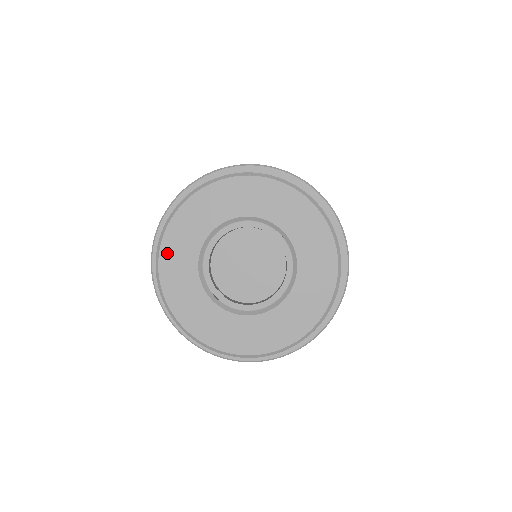
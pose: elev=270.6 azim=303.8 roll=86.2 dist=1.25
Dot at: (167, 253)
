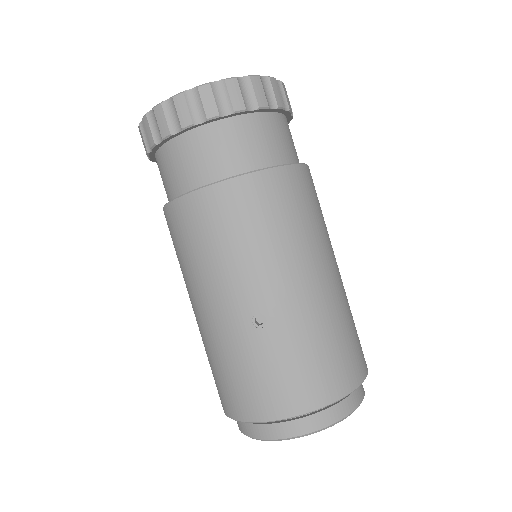
Dot at: occluded
